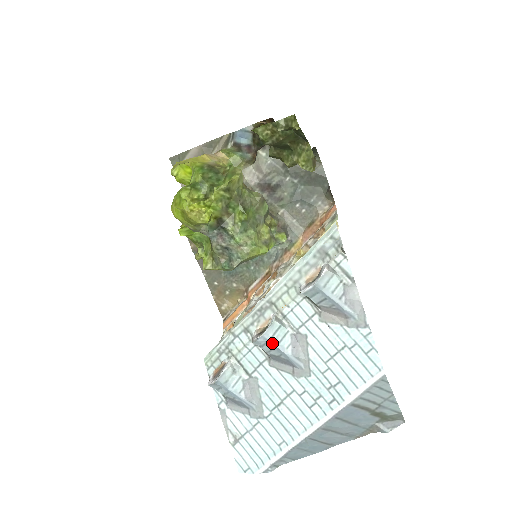
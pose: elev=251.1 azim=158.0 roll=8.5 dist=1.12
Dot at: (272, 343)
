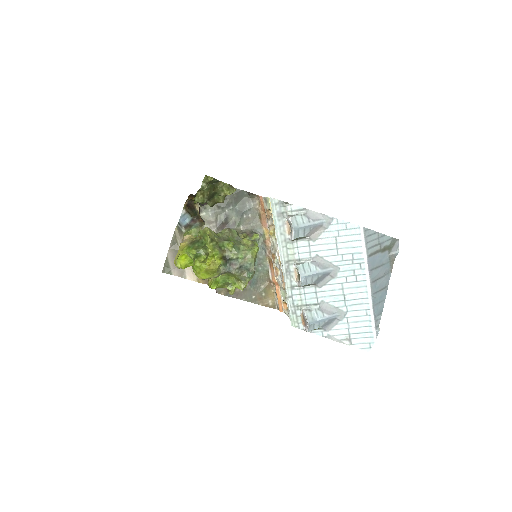
Dot at: (308, 275)
